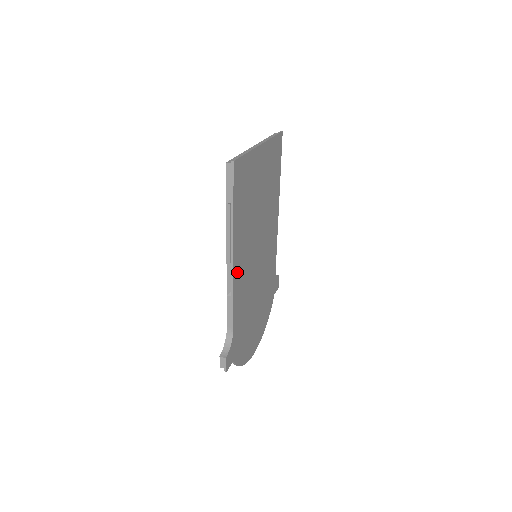
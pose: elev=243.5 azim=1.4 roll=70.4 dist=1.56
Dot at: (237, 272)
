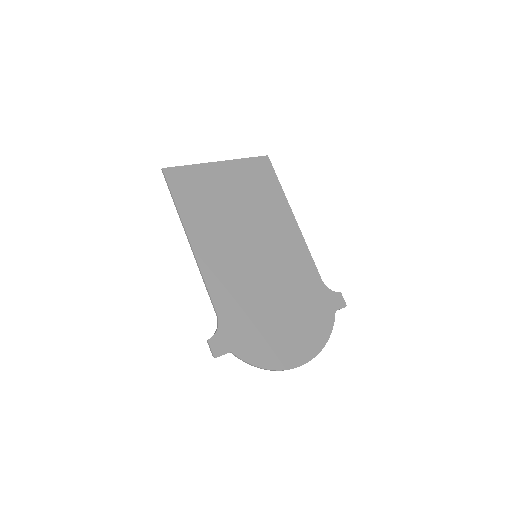
Dot at: (205, 258)
